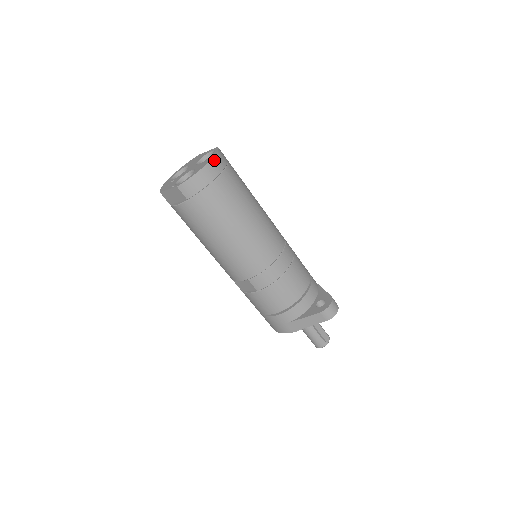
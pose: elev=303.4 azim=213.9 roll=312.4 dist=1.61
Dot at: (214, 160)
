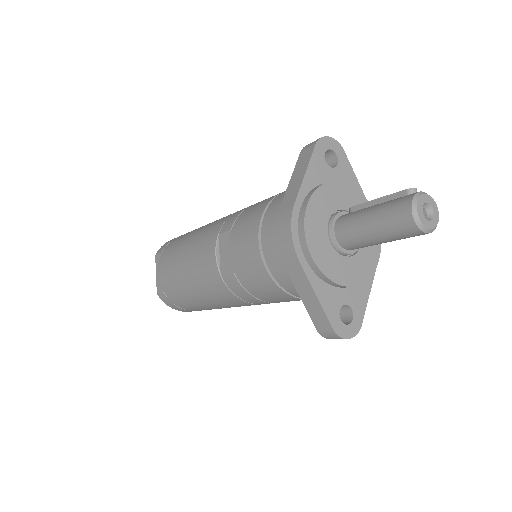
Dot at: occluded
